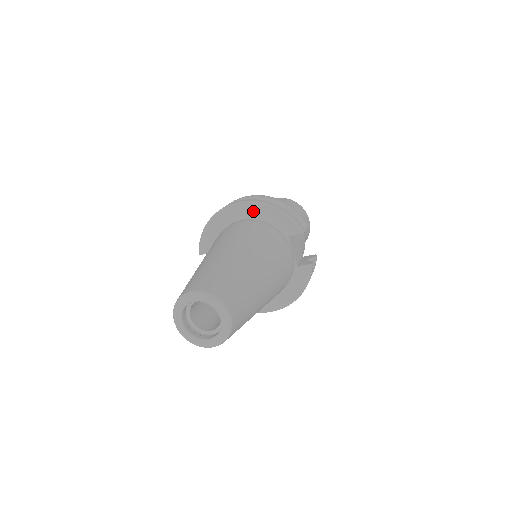
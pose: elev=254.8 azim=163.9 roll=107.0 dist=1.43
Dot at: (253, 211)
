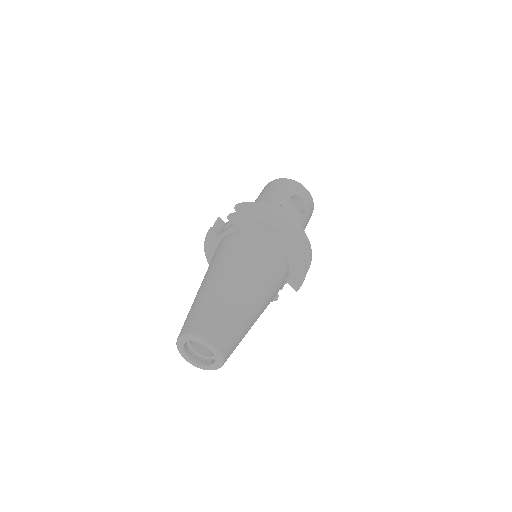
Dot at: (292, 254)
